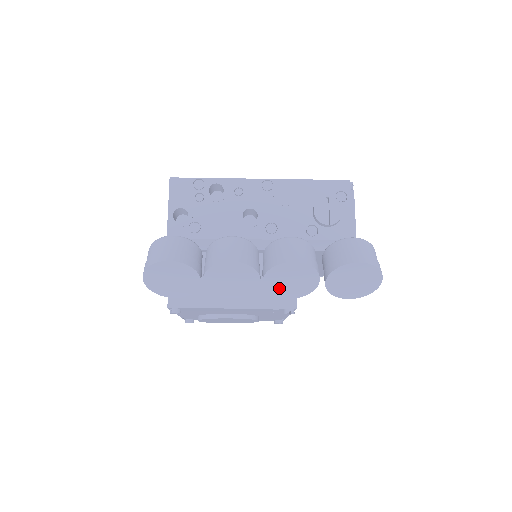
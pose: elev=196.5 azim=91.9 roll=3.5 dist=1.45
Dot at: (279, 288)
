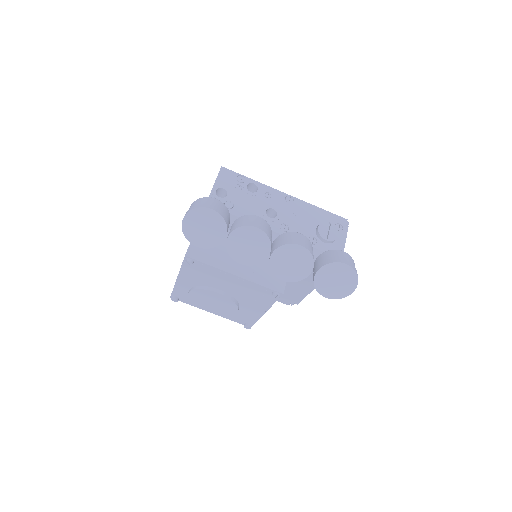
Dot at: (280, 267)
